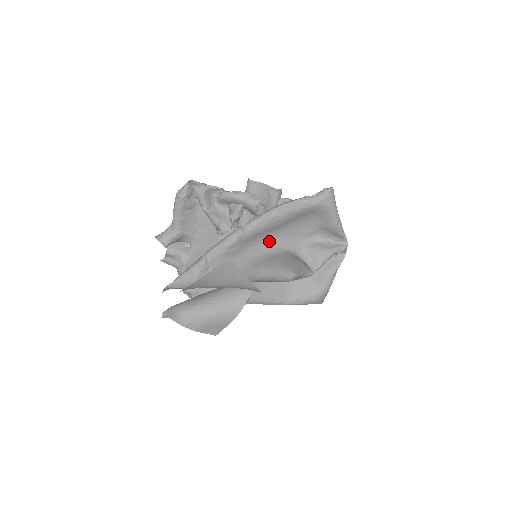
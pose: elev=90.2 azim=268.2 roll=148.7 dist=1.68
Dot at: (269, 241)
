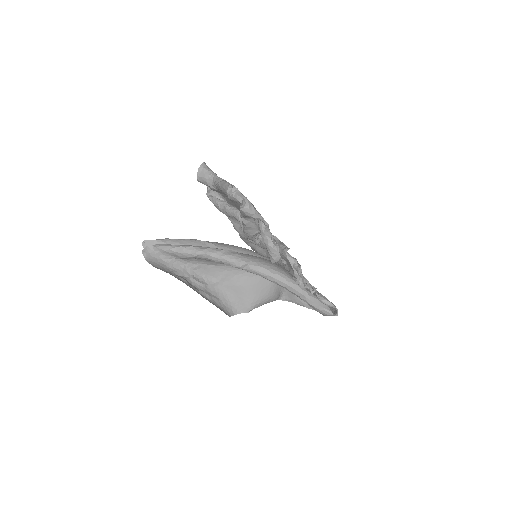
Dot at: occluded
